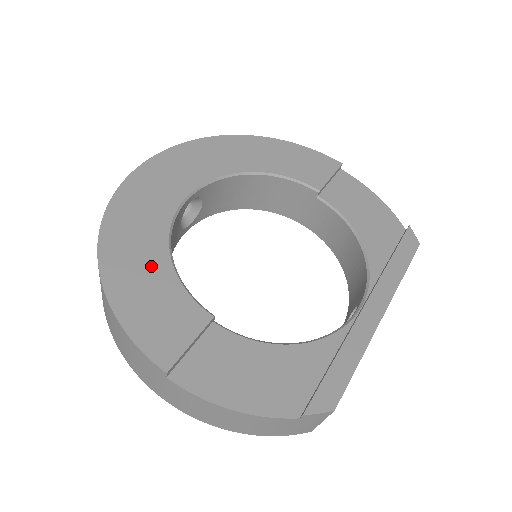
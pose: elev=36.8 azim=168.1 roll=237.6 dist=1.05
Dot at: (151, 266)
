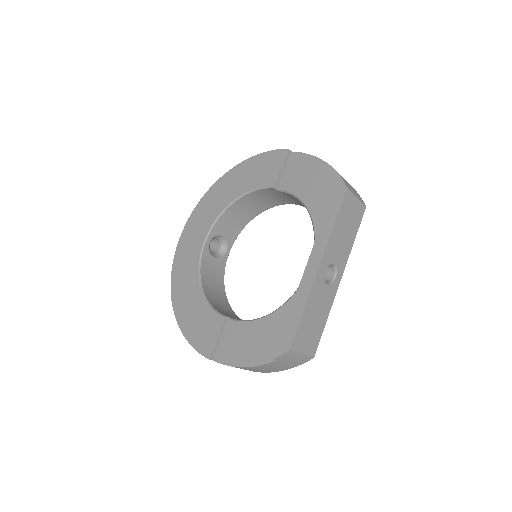
Dot at: (194, 301)
